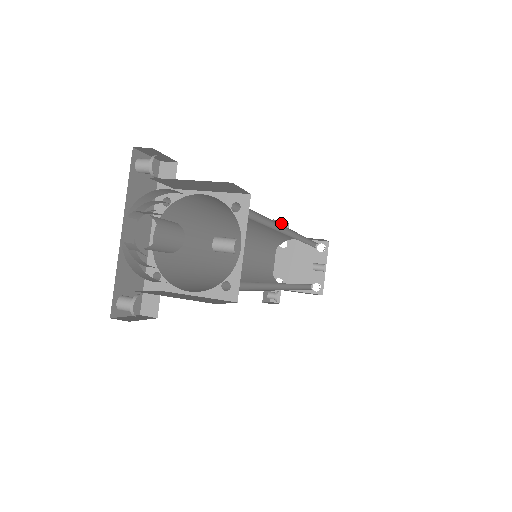
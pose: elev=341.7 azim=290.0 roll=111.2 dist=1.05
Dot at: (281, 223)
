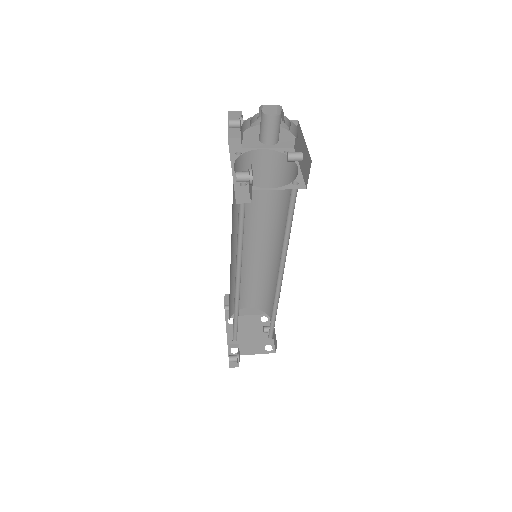
Dot at: occluded
